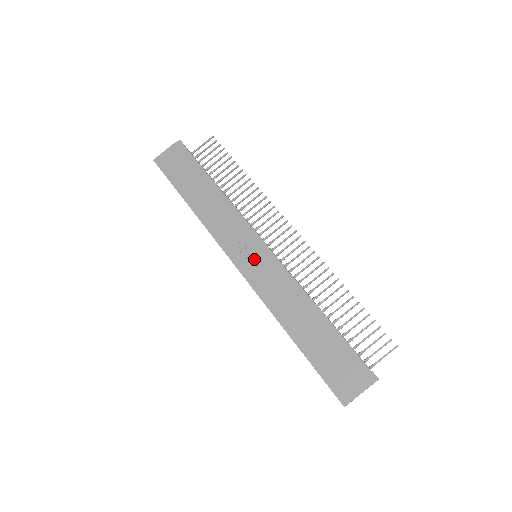
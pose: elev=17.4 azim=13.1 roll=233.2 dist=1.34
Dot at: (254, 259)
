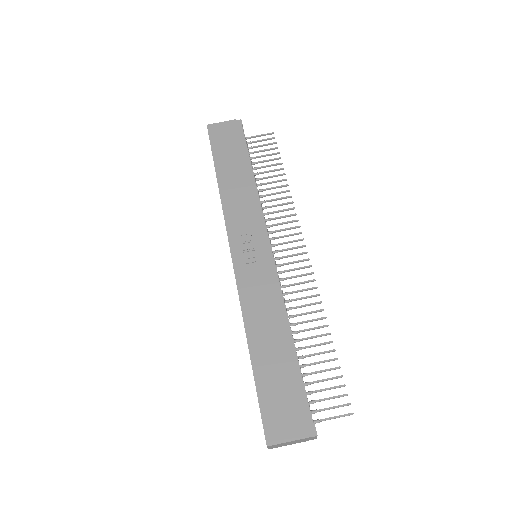
Dot at: (253, 256)
